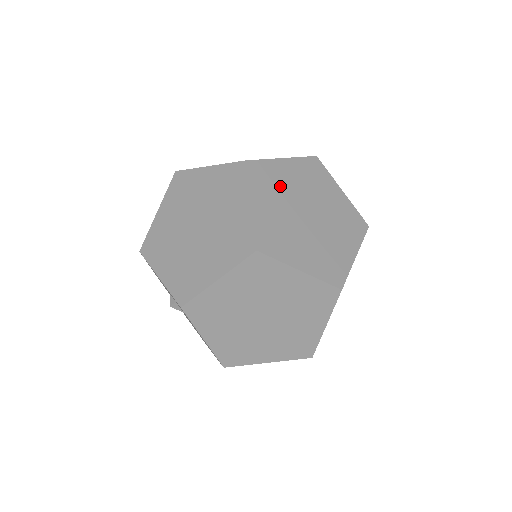
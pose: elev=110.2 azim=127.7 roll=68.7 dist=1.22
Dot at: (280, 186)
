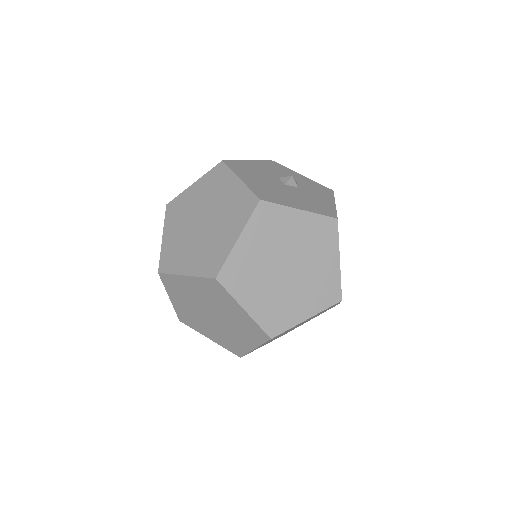
Dot at: (252, 270)
